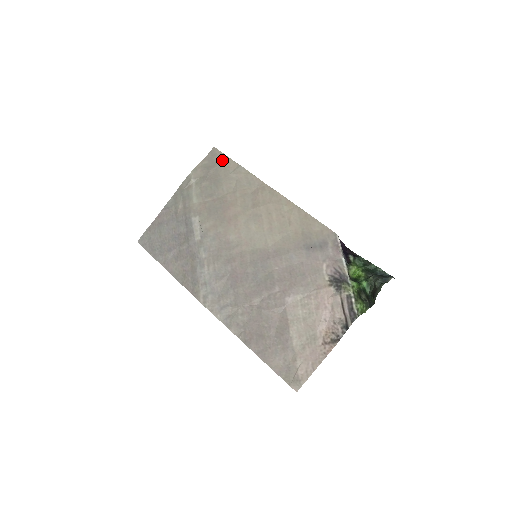
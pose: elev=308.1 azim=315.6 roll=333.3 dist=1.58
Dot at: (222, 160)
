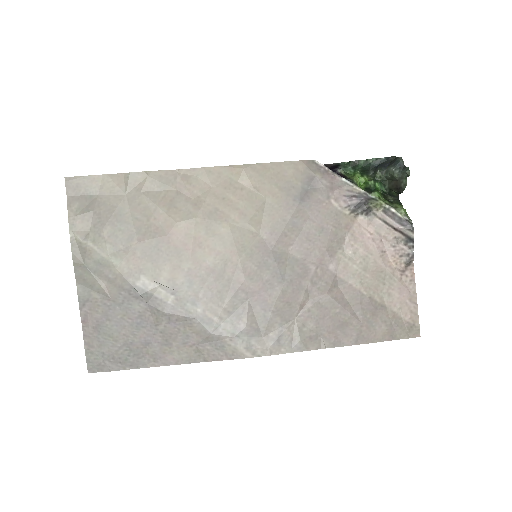
Dot at: (95, 185)
